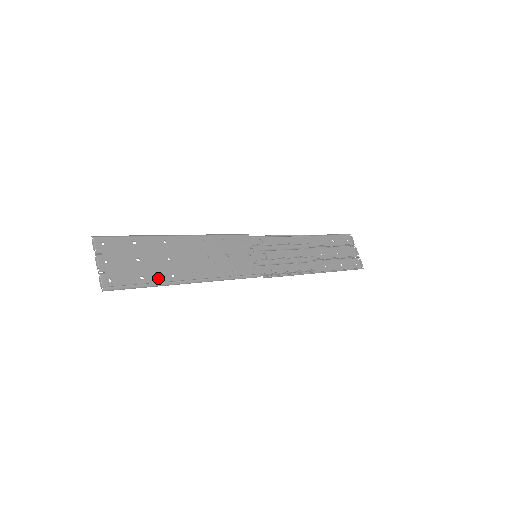
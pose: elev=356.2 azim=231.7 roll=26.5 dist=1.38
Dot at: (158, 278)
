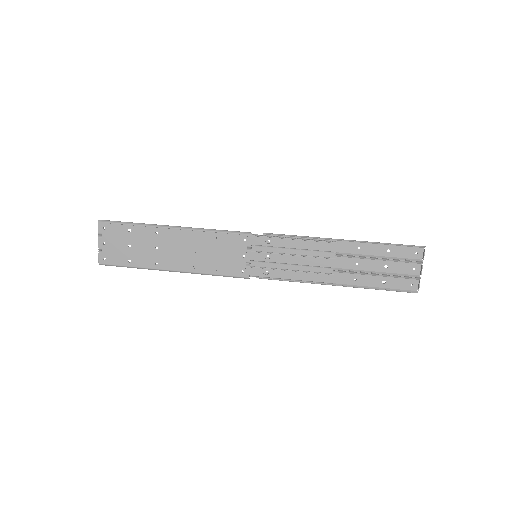
Dot at: (143, 264)
